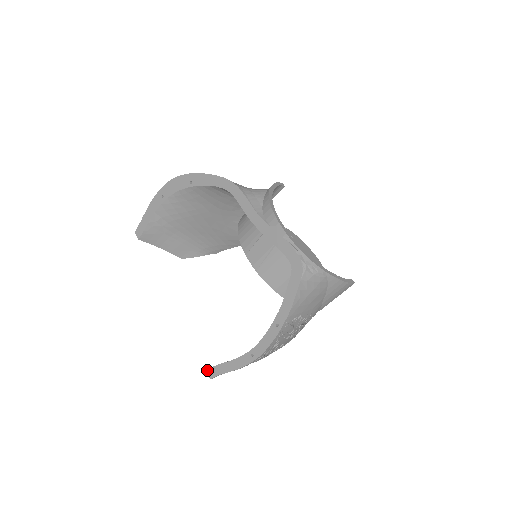
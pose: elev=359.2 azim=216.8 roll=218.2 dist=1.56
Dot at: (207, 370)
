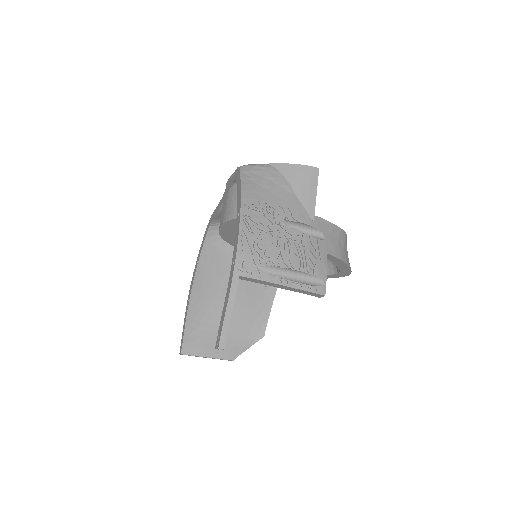
Dot at: (215, 346)
